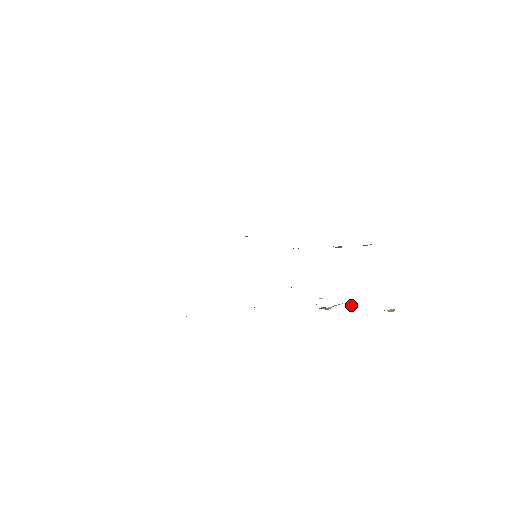
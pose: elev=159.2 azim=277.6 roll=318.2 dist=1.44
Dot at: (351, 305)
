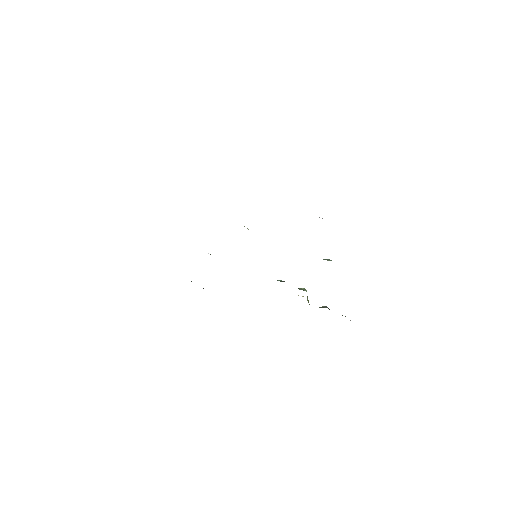
Dot at: occluded
